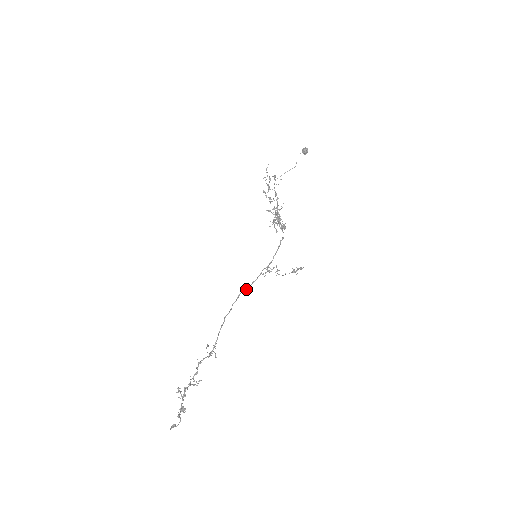
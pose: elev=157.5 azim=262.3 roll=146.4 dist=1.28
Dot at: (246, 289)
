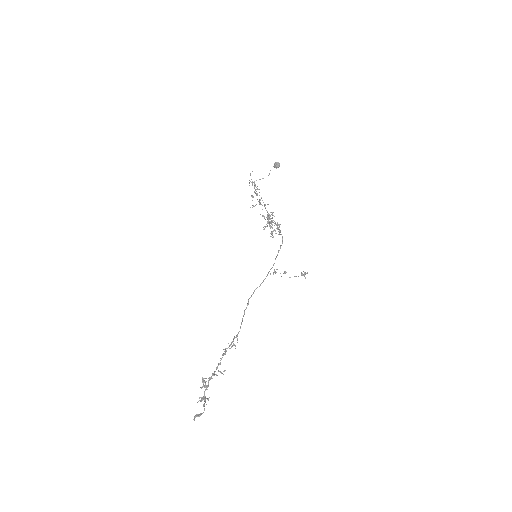
Dot at: (259, 286)
